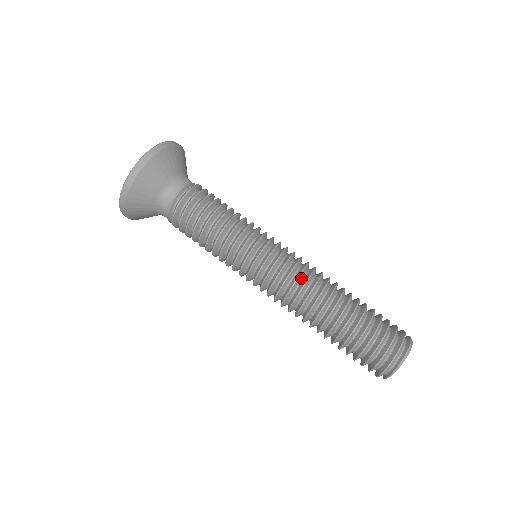
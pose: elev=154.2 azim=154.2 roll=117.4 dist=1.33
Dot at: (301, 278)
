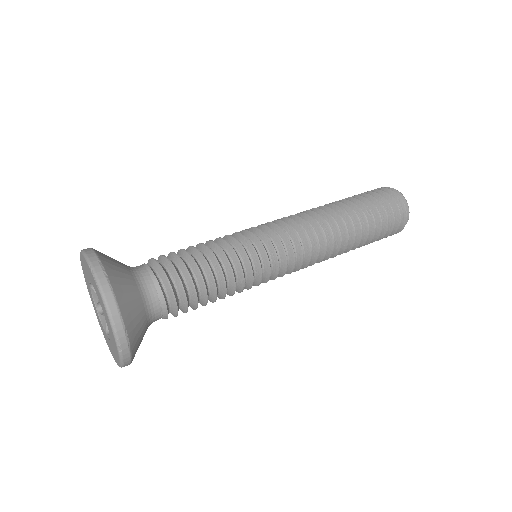
Dot at: (302, 220)
